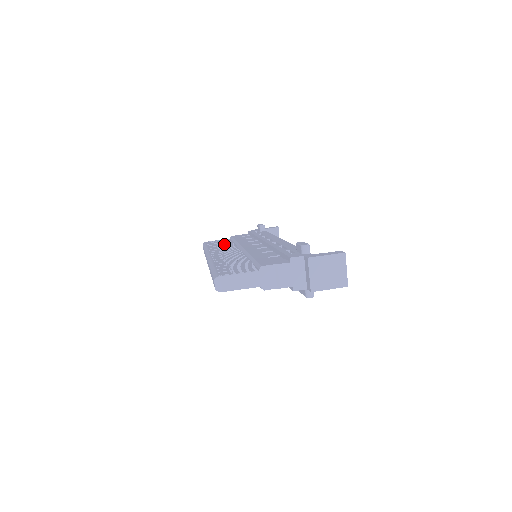
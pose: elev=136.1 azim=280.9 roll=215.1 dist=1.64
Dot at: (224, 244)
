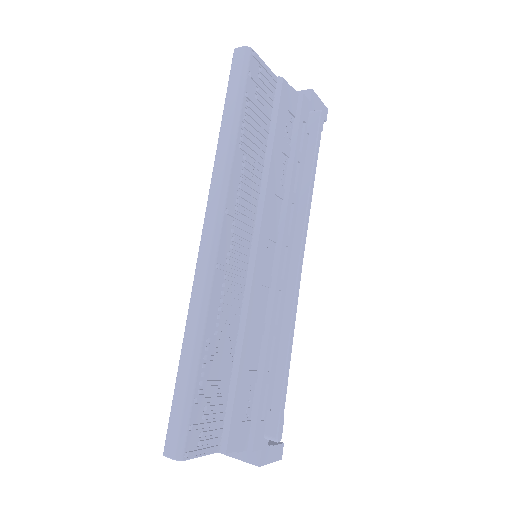
Dot at: occluded
